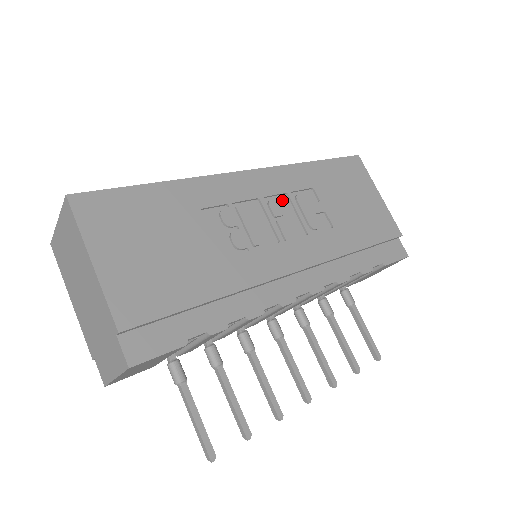
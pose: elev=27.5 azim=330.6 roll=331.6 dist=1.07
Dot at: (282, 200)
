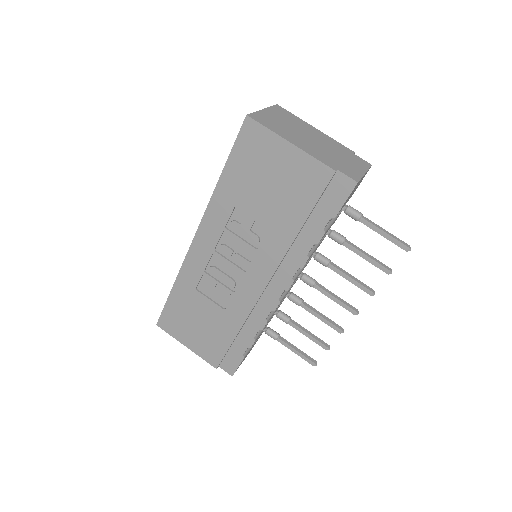
Dot at: (226, 238)
